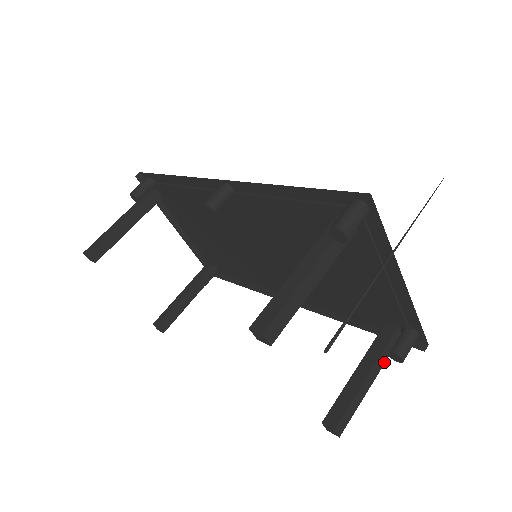
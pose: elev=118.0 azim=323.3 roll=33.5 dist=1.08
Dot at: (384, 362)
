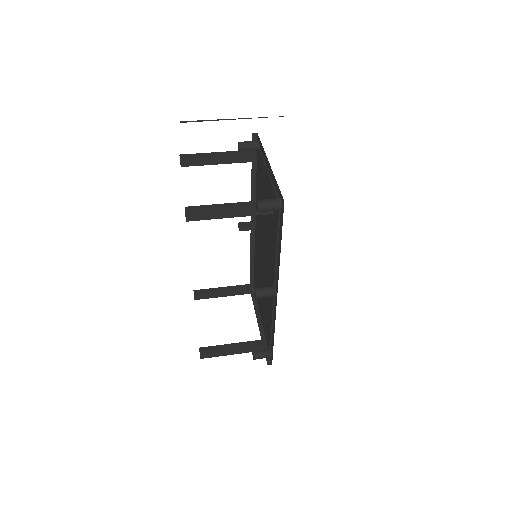
Dot at: (248, 207)
